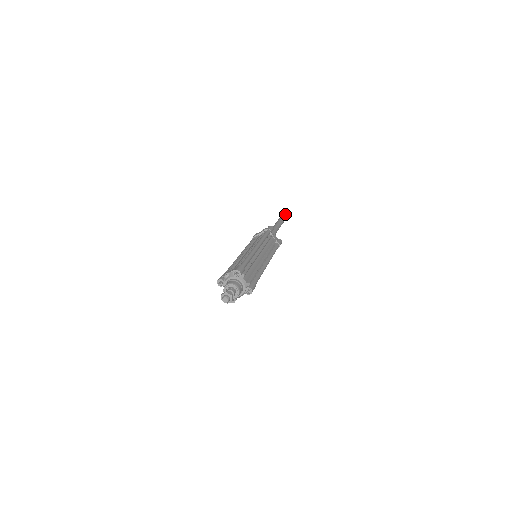
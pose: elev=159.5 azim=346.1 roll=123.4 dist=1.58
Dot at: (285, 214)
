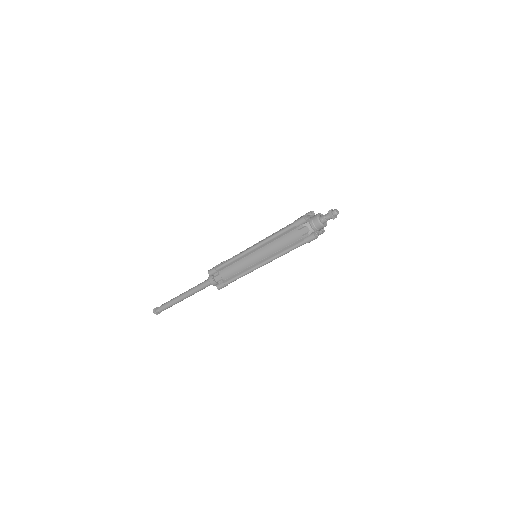
Dot at: occluded
